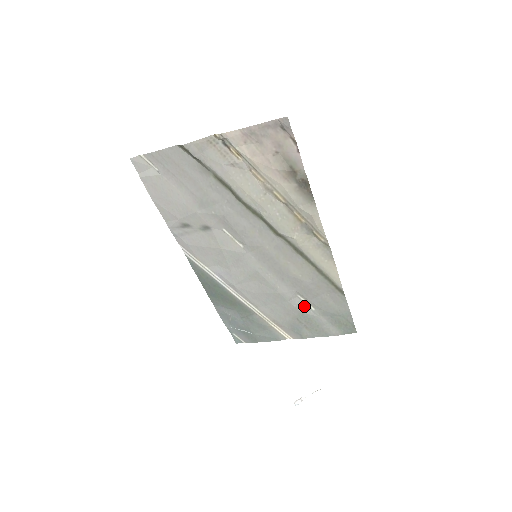
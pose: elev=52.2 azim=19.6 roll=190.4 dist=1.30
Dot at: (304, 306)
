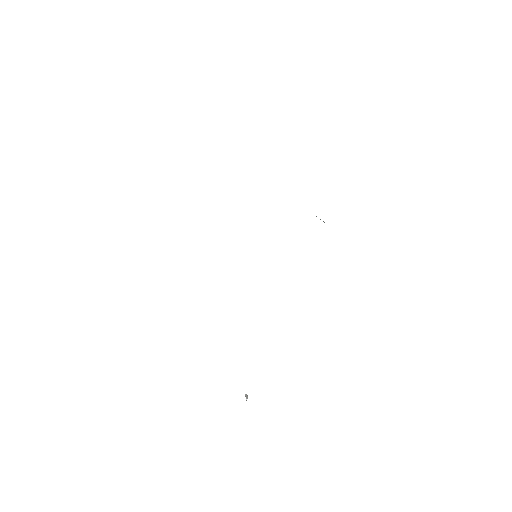
Dot at: occluded
